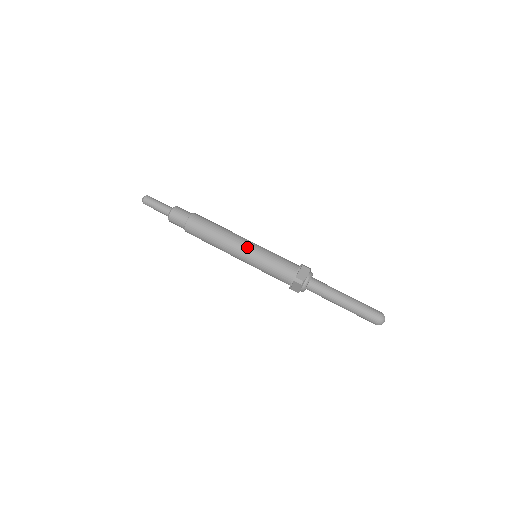
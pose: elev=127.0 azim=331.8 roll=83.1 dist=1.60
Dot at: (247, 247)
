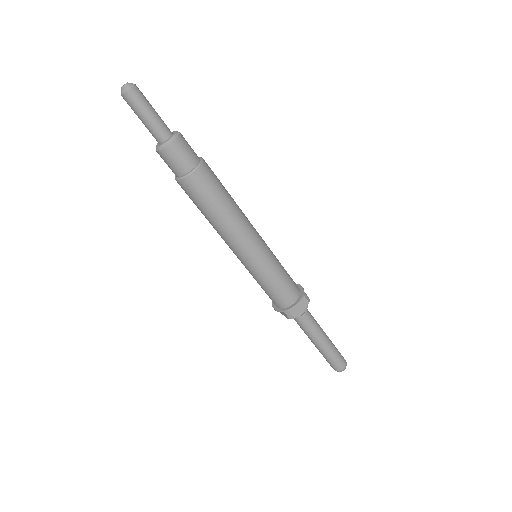
Dot at: occluded
